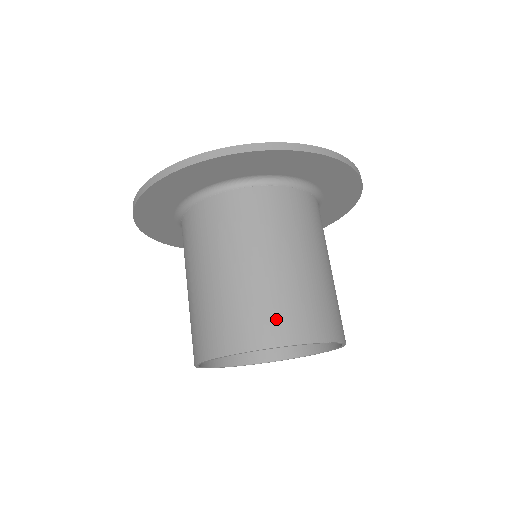
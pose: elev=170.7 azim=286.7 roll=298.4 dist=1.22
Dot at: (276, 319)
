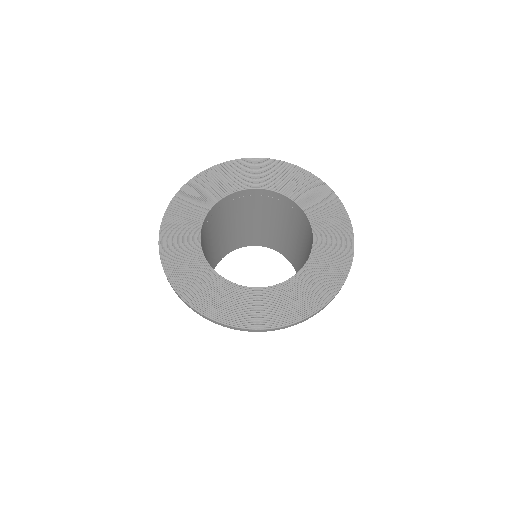
Dot at: occluded
